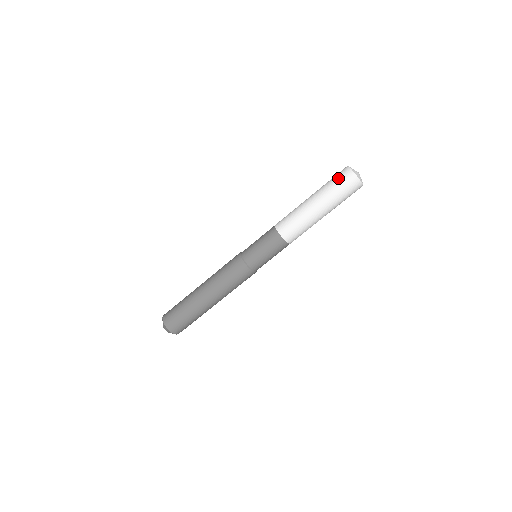
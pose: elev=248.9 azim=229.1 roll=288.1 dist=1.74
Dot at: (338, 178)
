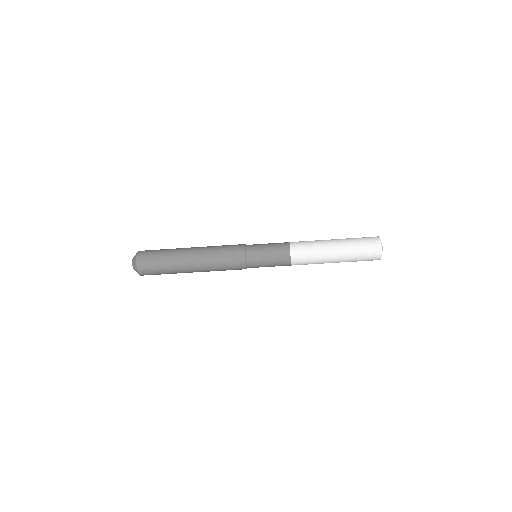
Dot at: (366, 239)
